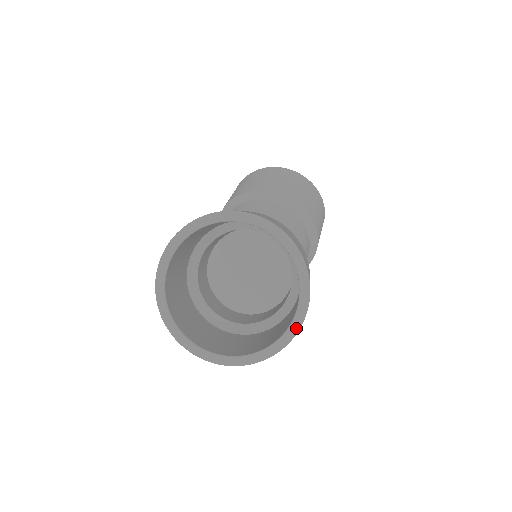
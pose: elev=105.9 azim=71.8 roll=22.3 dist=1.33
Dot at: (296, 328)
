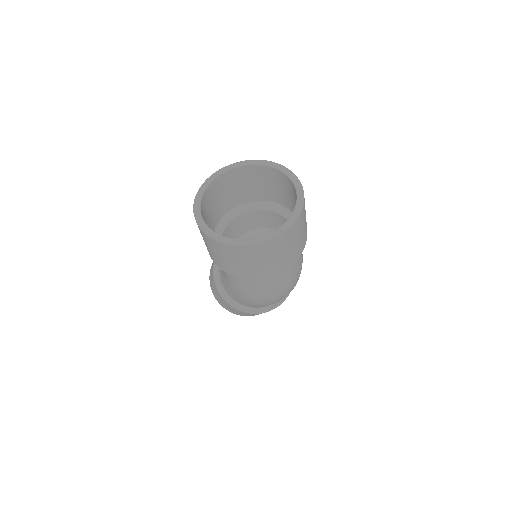
Dot at: (295, 177)
